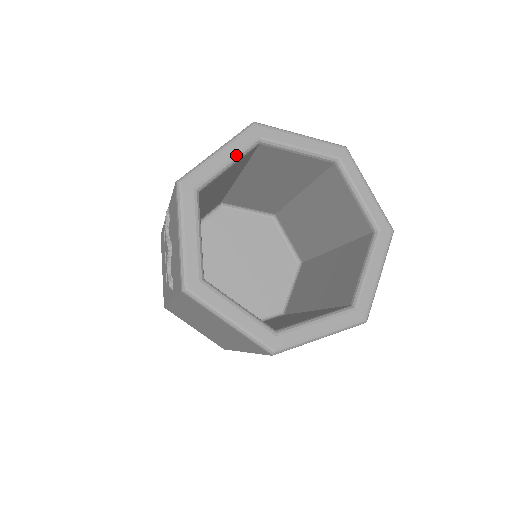
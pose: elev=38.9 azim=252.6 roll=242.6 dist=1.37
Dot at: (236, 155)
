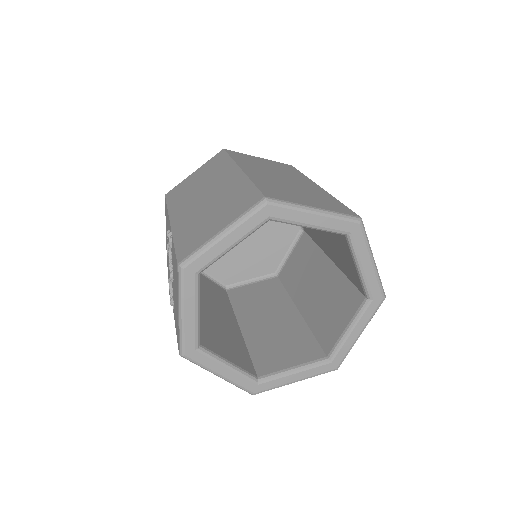
Dot at: (241, 238)
